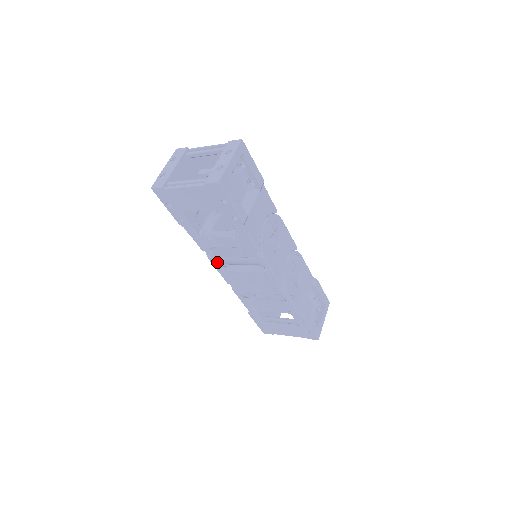
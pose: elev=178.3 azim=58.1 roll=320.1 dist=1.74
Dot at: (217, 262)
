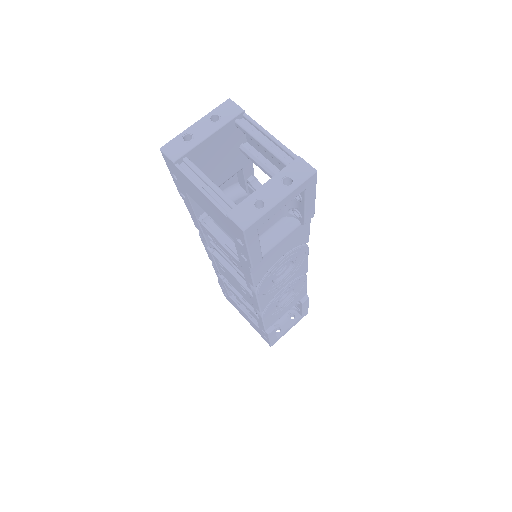
Dot at: (206, 243)
